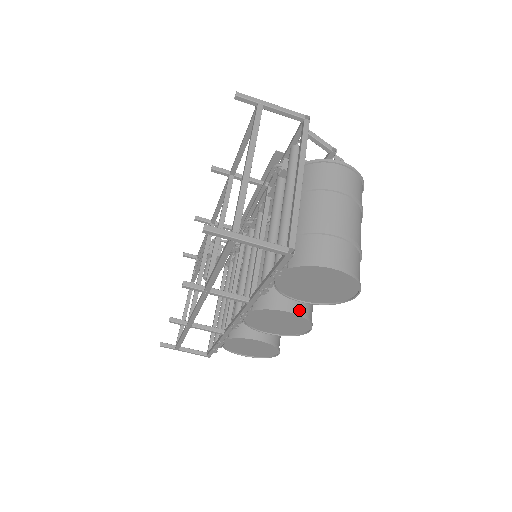
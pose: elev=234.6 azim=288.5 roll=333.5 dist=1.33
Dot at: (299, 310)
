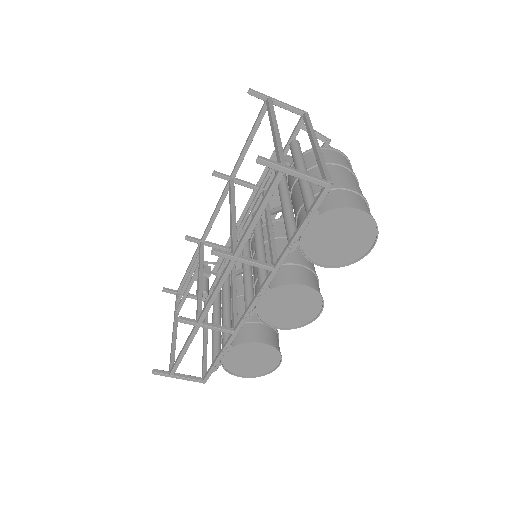
Dot at: (313, 286)
